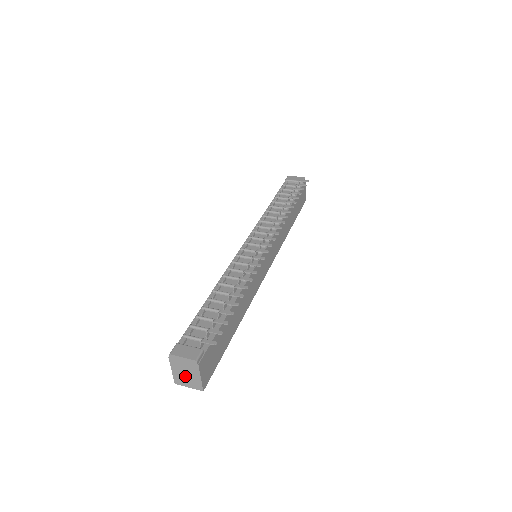
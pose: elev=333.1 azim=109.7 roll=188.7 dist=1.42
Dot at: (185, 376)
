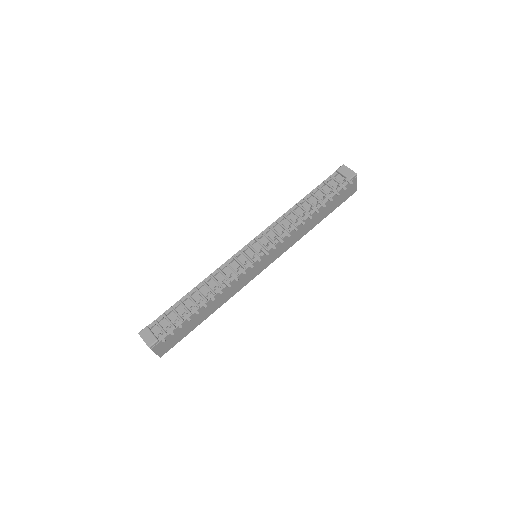
Dot at: occluded
